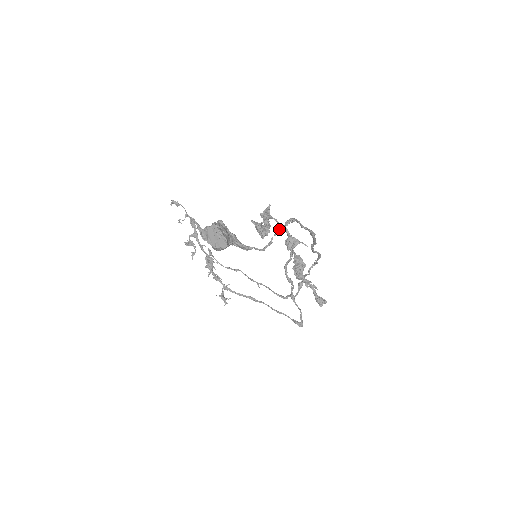
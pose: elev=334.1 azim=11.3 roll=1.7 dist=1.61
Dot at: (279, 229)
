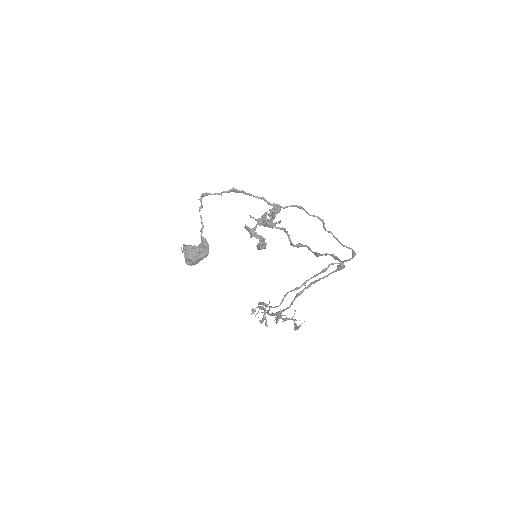
Dot at: (201, 207)
